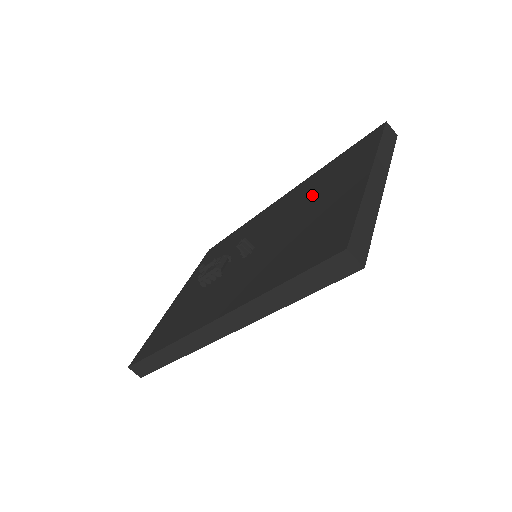
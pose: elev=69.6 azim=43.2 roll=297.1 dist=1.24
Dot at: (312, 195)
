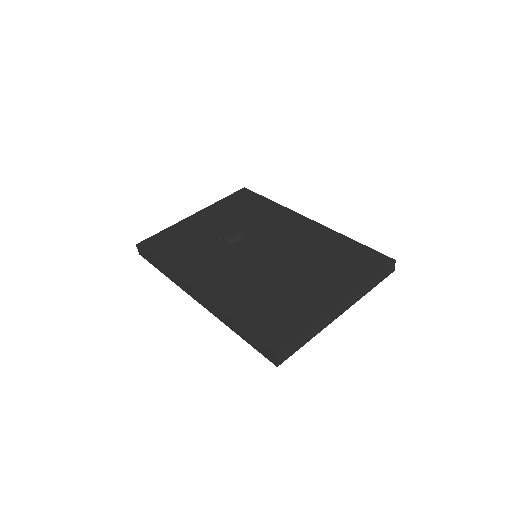
Dot at: (314, 260)
